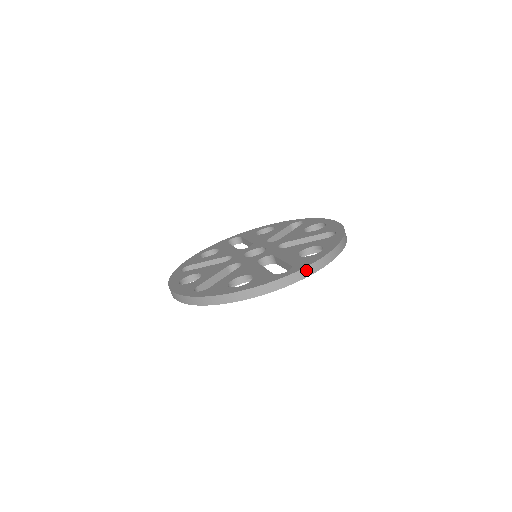
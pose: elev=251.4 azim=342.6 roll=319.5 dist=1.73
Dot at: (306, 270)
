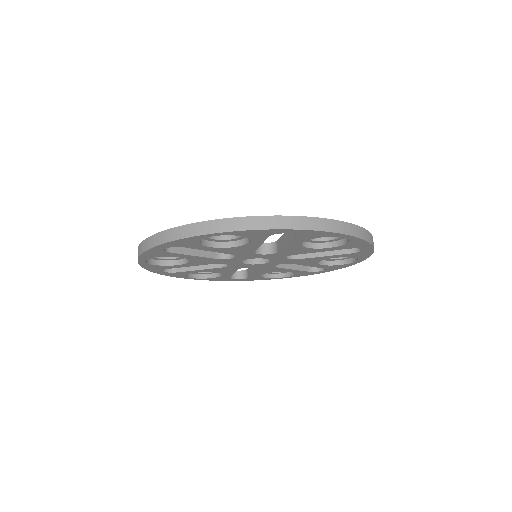
Dot at: occluded
